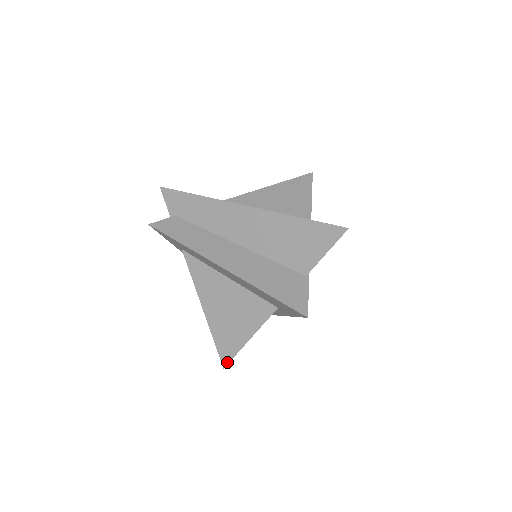
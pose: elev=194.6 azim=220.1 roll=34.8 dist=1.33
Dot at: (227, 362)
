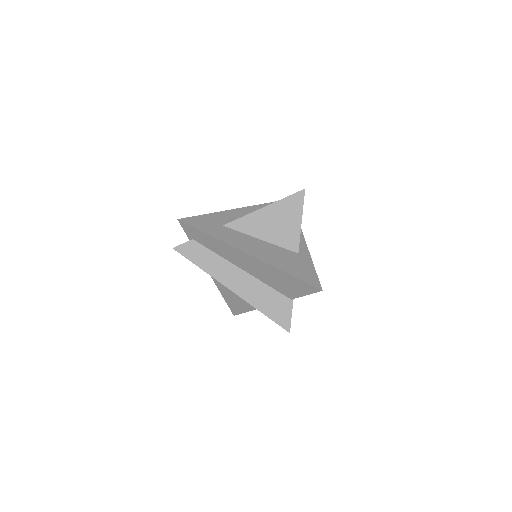
Dot at: (236, 314)
